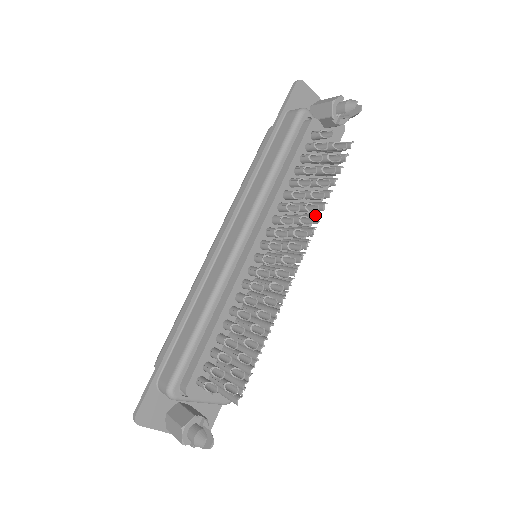
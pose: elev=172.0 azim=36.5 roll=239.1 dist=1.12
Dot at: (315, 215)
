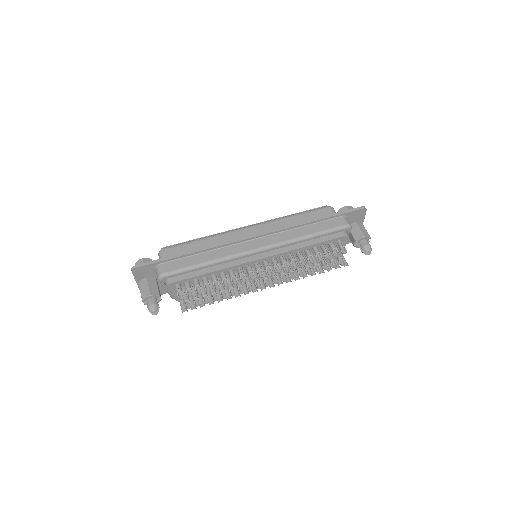
Dot at: occluded
